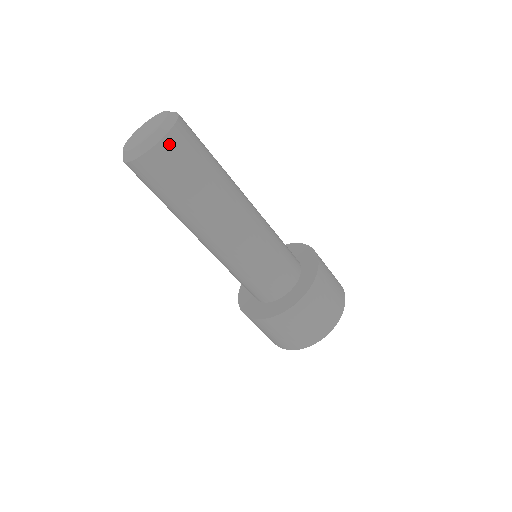
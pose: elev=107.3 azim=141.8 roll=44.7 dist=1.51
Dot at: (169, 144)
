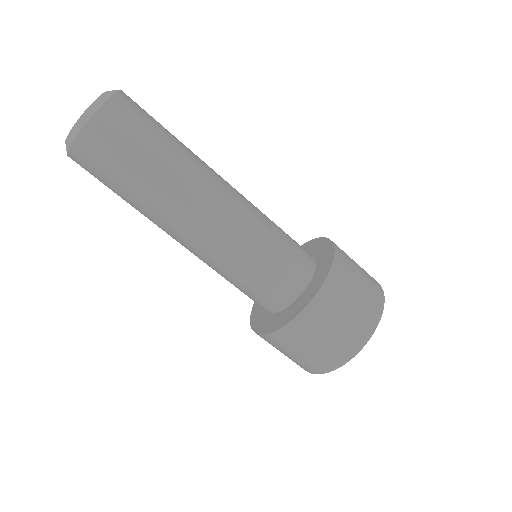
Dot at: (126, 98)
